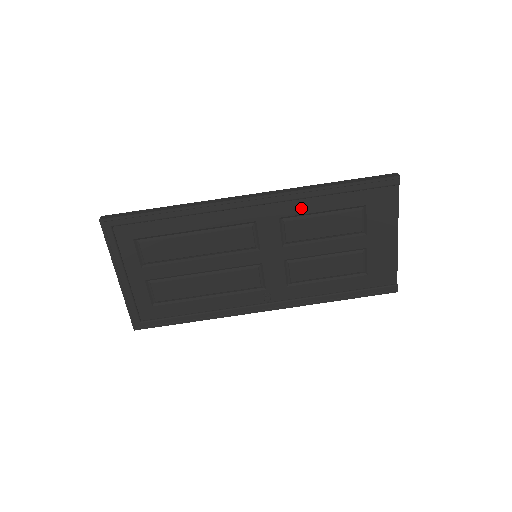
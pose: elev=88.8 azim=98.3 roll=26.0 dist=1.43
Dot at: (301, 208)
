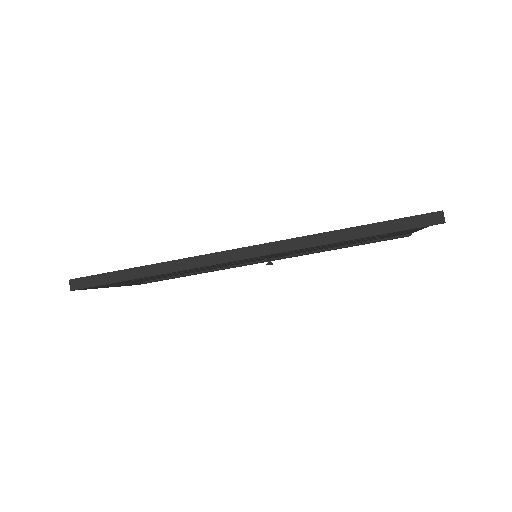
Dot at: occluded
